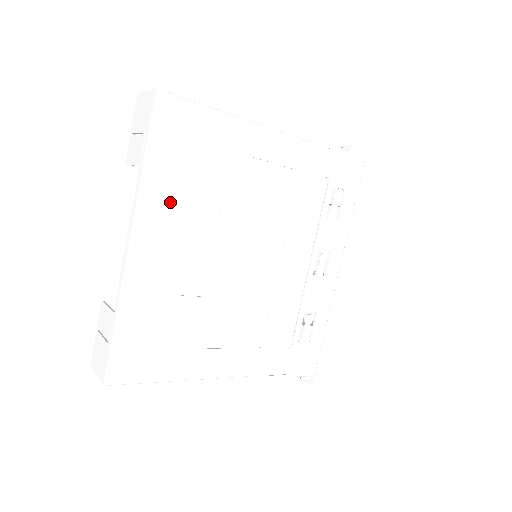
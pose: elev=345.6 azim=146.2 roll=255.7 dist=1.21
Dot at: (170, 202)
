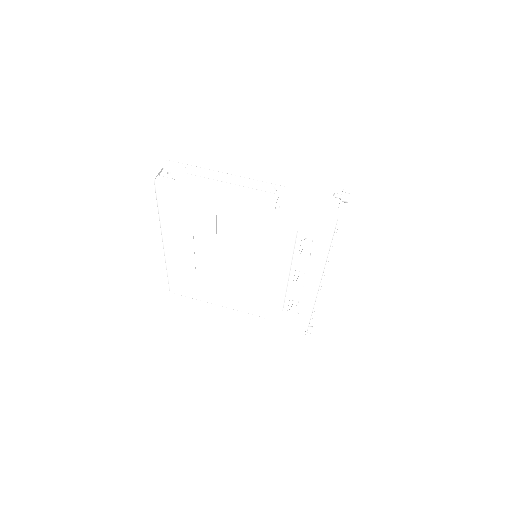
Dot at: (177, 230)
